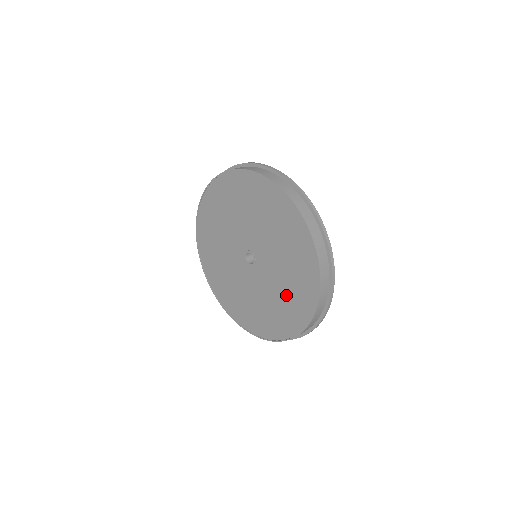
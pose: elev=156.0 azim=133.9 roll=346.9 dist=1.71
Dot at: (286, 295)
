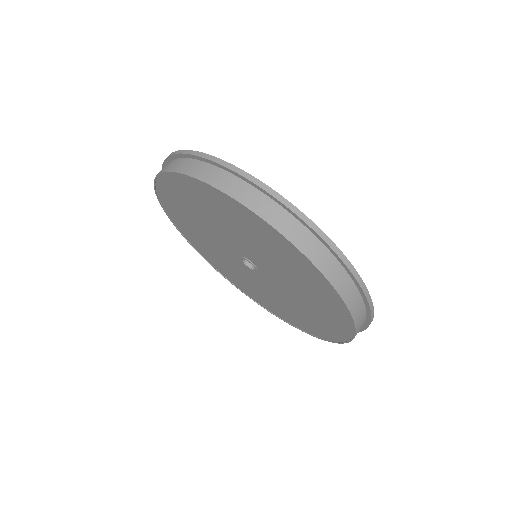
Dot at: (269, 300)
